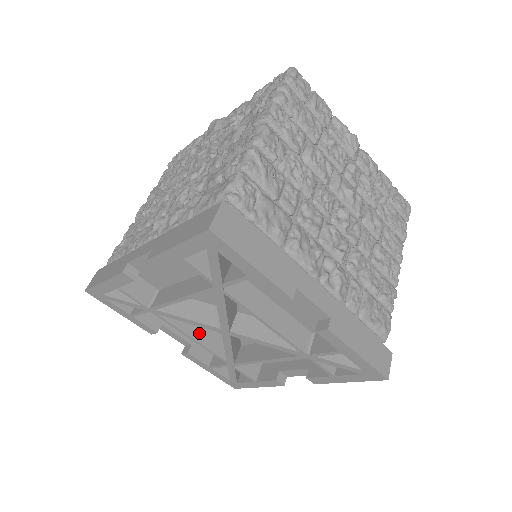
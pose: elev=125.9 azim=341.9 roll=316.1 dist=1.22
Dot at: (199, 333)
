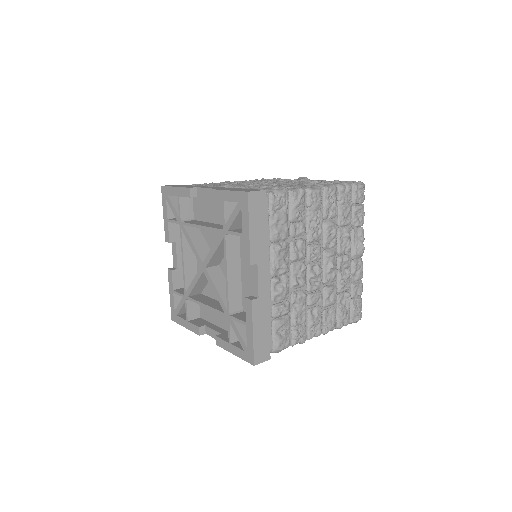
Dot at: (189, 262)
